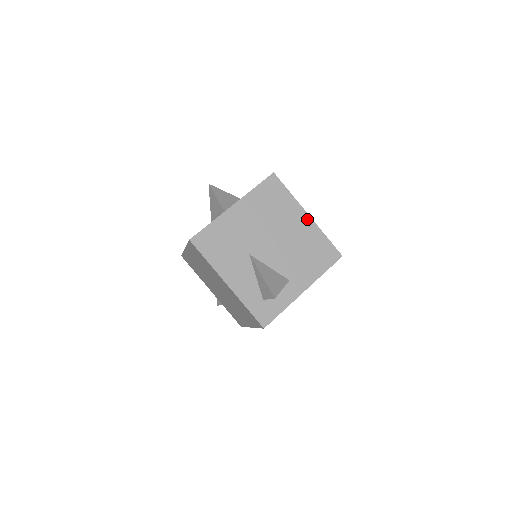
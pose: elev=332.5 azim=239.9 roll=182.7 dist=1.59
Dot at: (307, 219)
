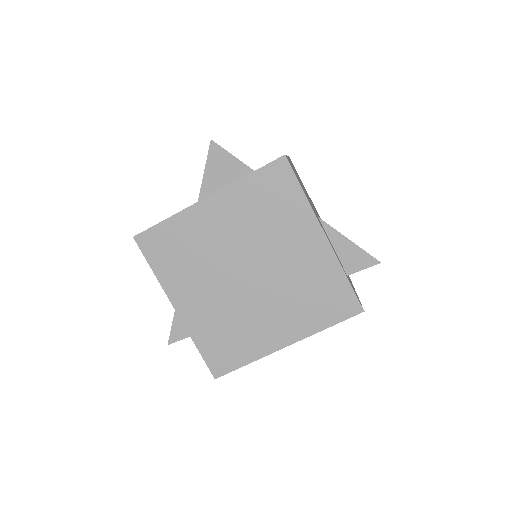
Dot at: (320, 218)
